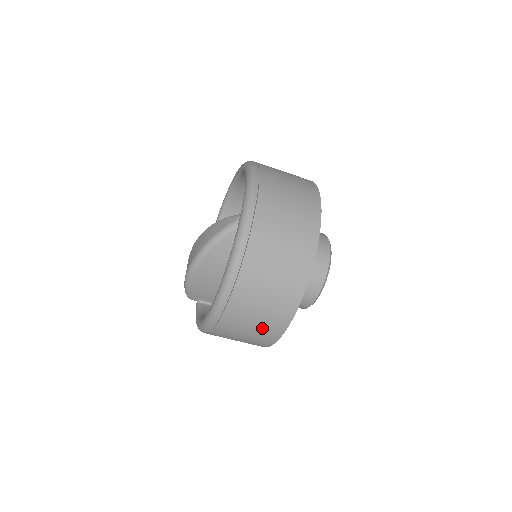
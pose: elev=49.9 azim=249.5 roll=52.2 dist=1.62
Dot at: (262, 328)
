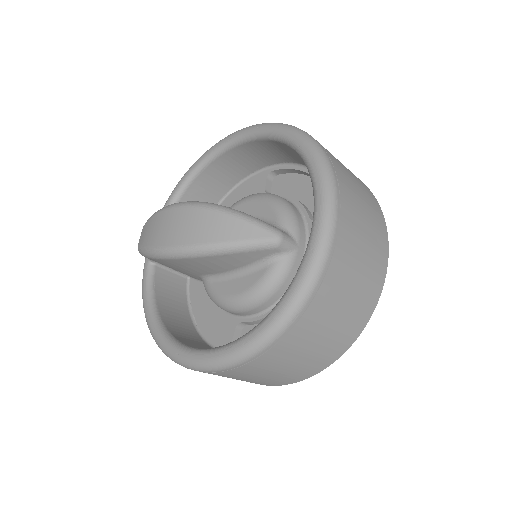
Dot at: occluded
